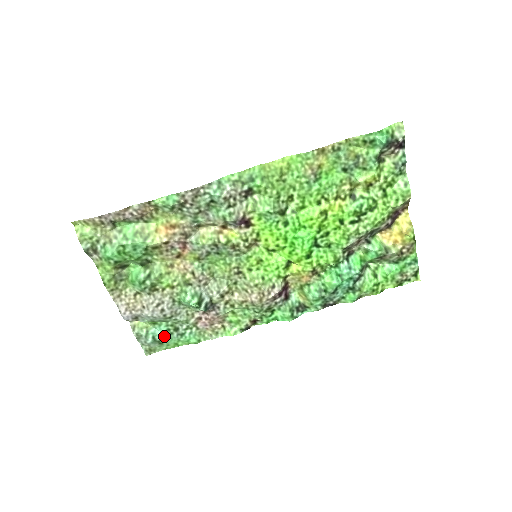
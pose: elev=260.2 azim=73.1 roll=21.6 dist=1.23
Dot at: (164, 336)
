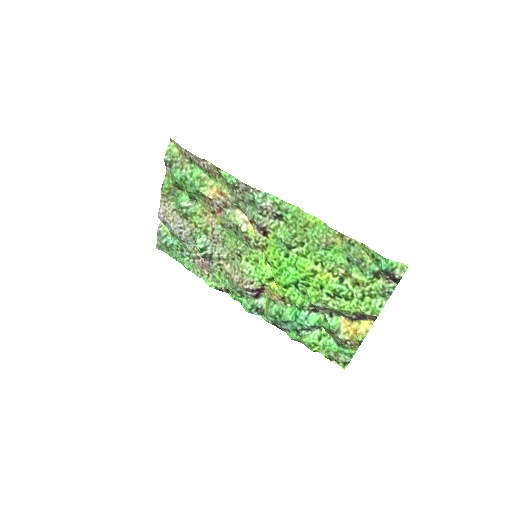
Dot at: (173, 247)
